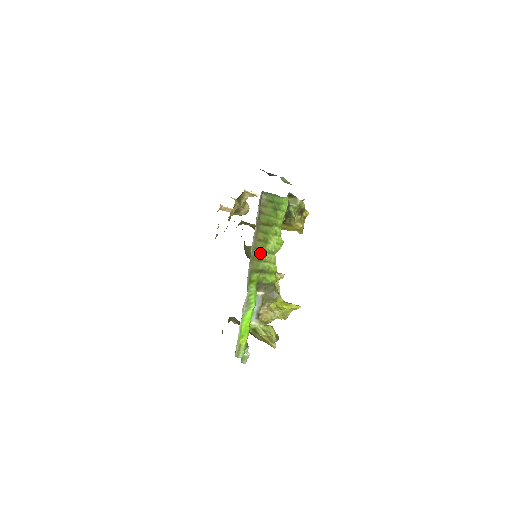
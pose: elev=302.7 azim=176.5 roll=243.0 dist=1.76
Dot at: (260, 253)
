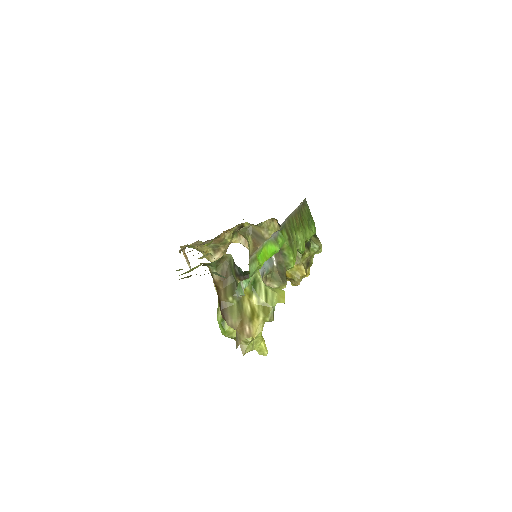
Dot at: (293, 227)
